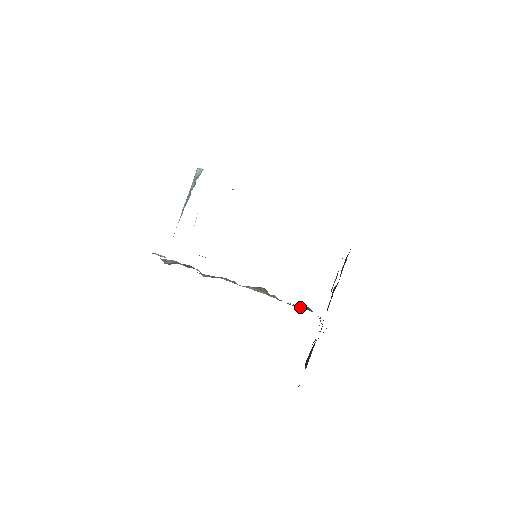
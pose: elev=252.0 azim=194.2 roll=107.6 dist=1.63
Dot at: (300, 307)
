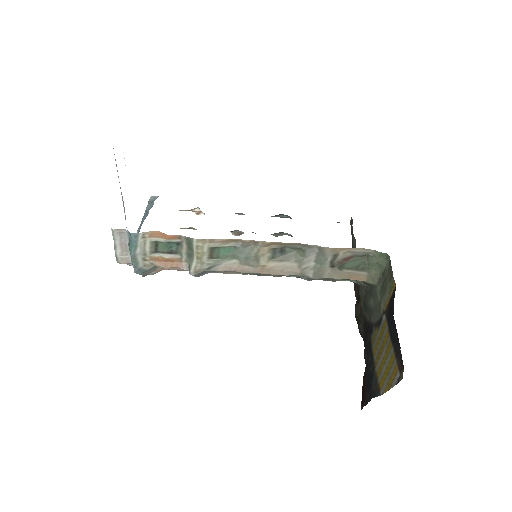
Dot at: (357, 250)
